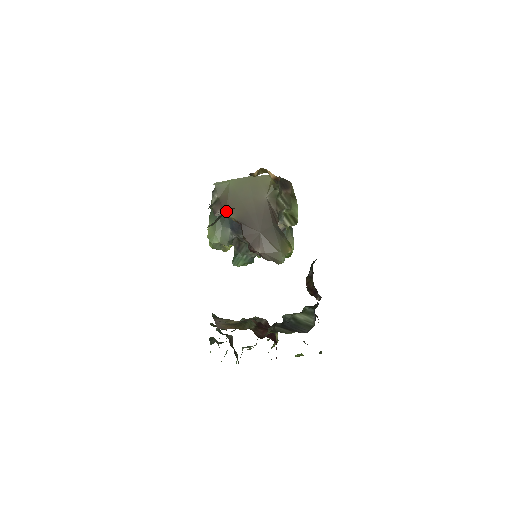
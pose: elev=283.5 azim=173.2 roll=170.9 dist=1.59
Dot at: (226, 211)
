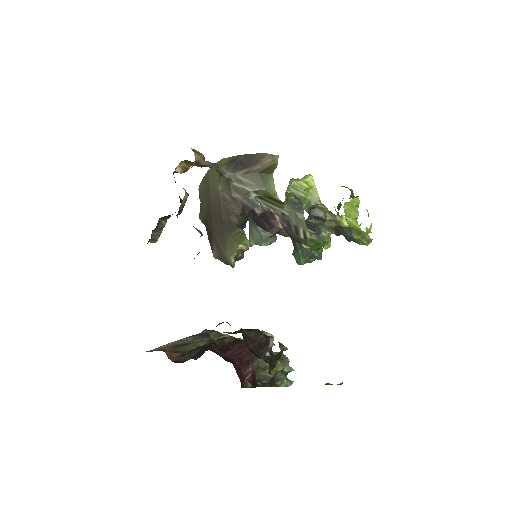
Dot at: (199, 215)
